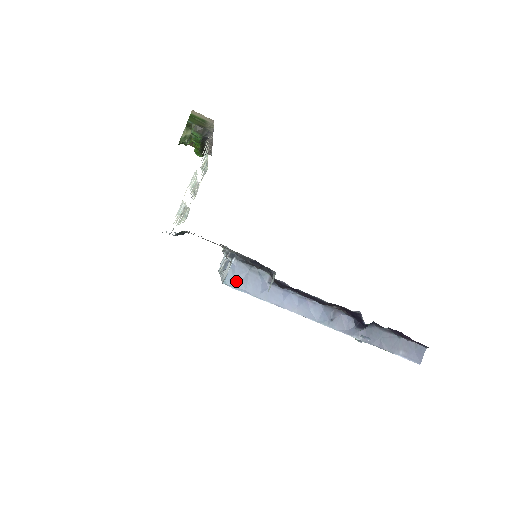
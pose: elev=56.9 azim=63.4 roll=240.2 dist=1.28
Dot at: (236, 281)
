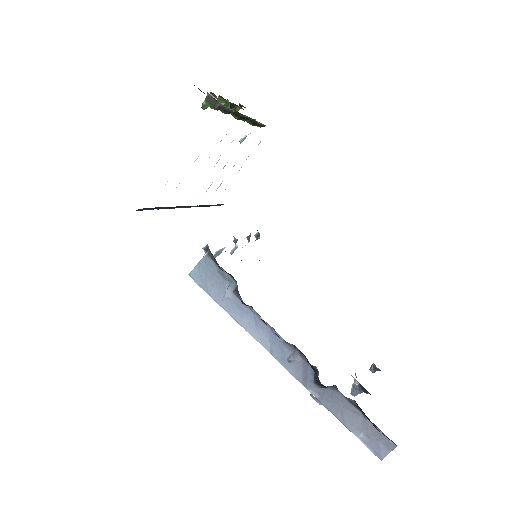
Dot at: (201, 277)
